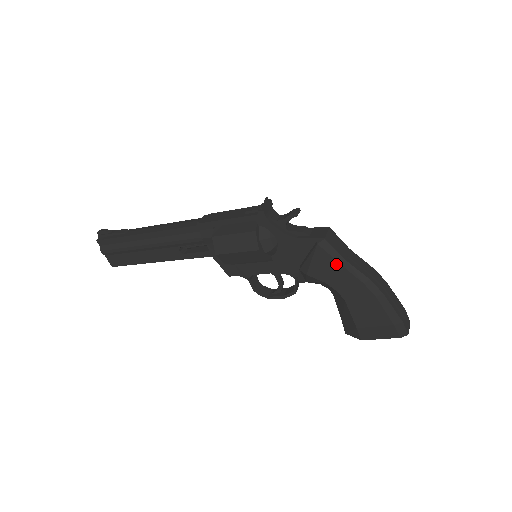
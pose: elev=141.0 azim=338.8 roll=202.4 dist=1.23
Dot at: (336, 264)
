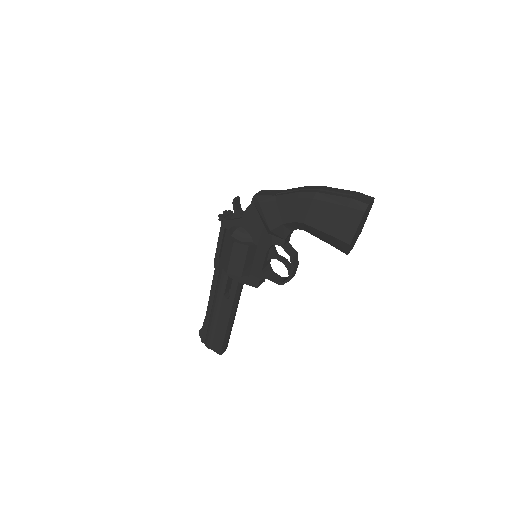
Dot at: (273, 204)
